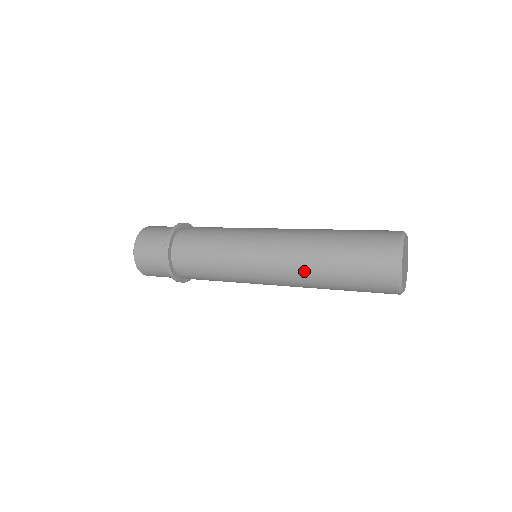
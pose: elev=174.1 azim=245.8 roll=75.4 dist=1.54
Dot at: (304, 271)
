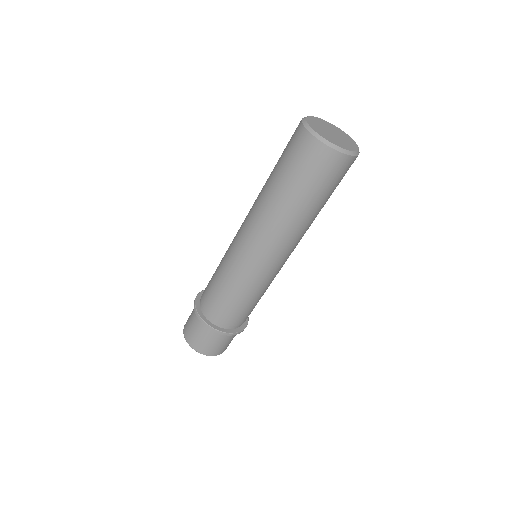
Dot at: (258, 204)
